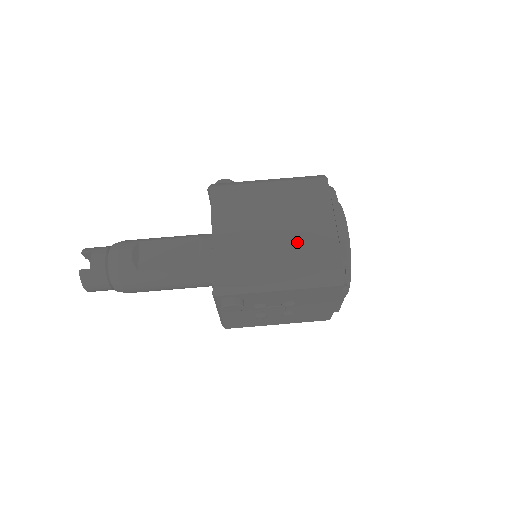
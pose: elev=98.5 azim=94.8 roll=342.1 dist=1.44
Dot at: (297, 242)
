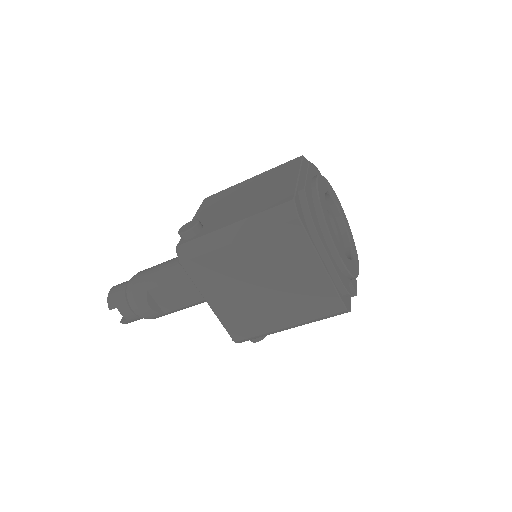
Dot at: (292, 297)
